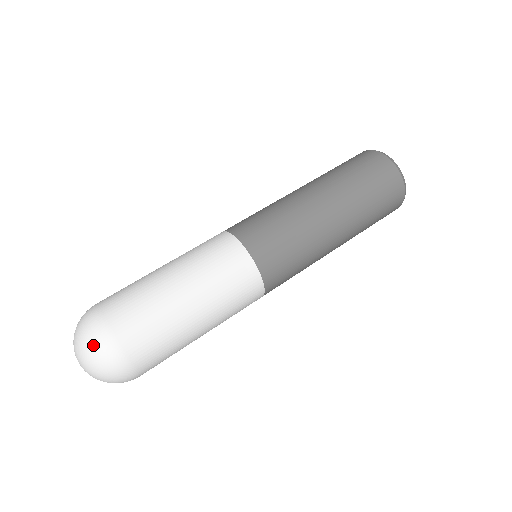
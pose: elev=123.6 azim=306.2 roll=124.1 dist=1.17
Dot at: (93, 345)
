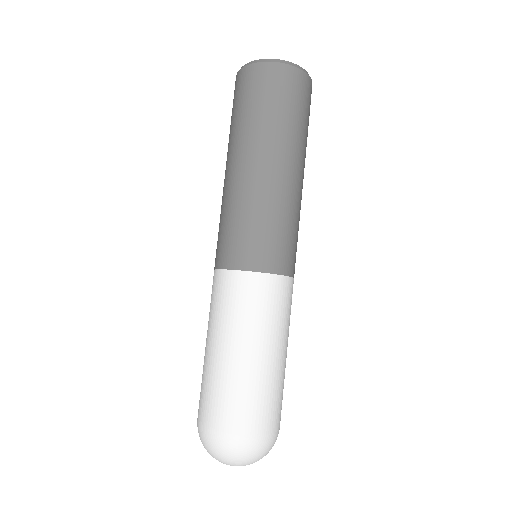
Dot at: (212, 449)
